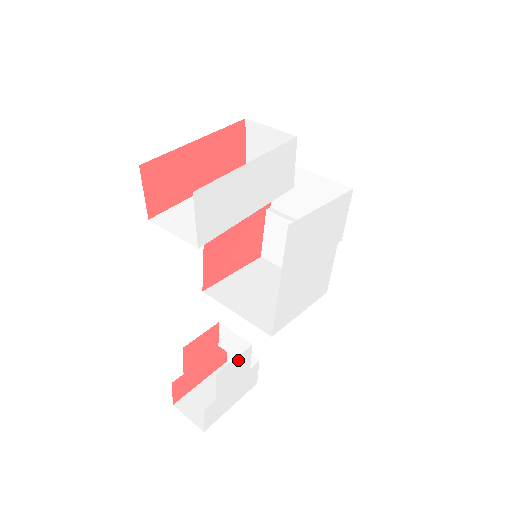
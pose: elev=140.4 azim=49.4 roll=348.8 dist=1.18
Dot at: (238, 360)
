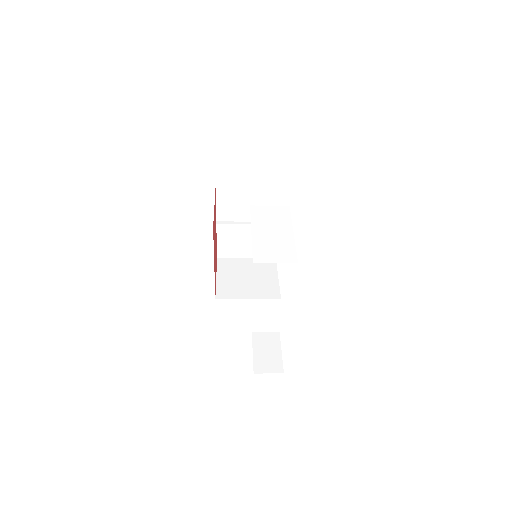
Dot at: occluded
